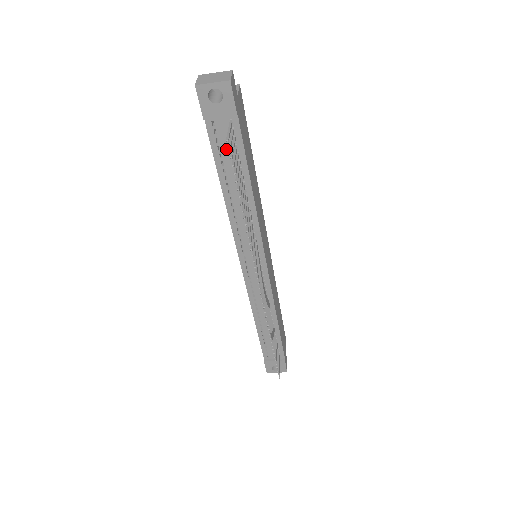
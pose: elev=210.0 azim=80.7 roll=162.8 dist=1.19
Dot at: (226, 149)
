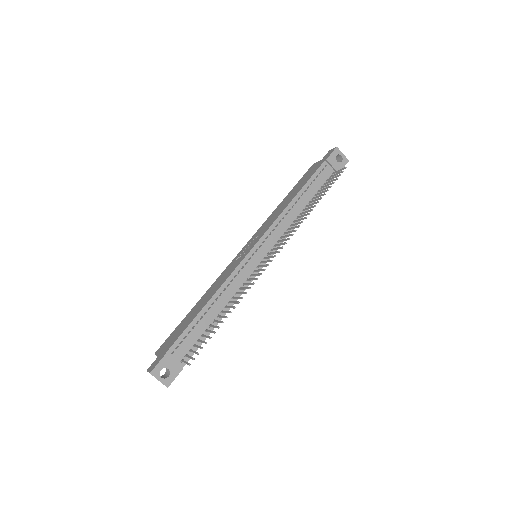
Dot at: (319, 180)
